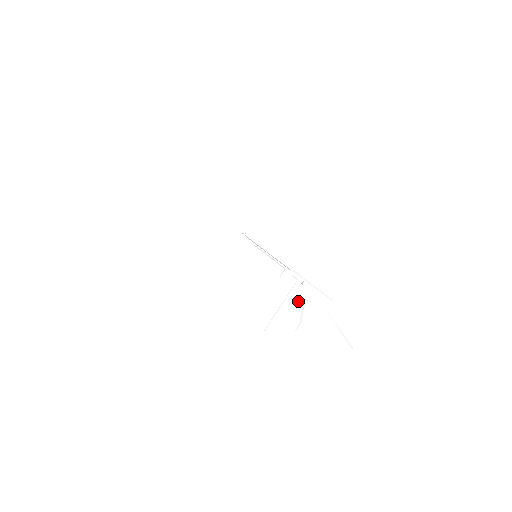
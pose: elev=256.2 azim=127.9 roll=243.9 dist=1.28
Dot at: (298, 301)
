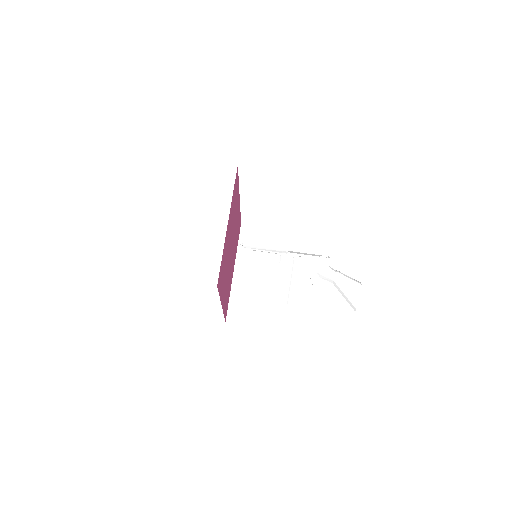
Dot at: (302, 272)
